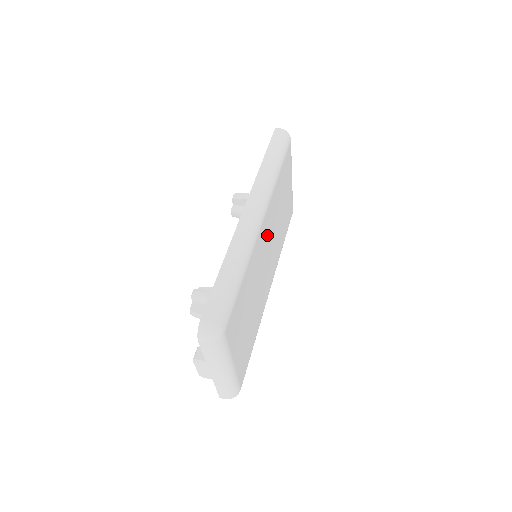
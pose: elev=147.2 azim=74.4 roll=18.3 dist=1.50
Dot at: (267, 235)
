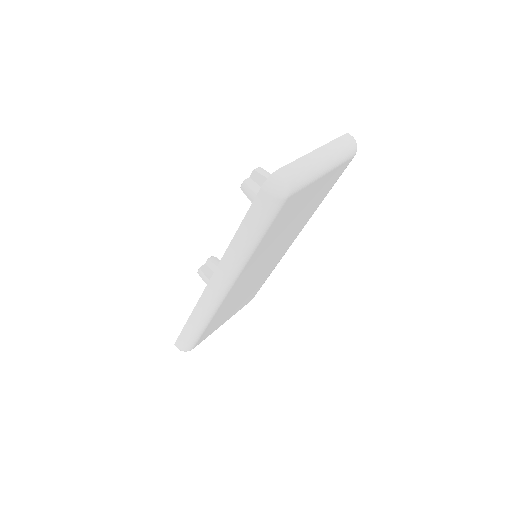
Dot at: (252, 270)
